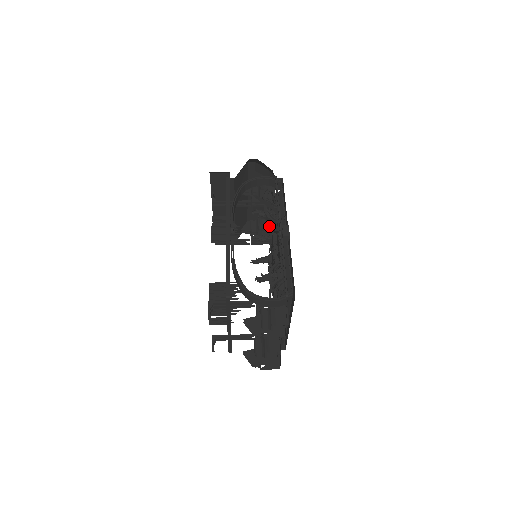
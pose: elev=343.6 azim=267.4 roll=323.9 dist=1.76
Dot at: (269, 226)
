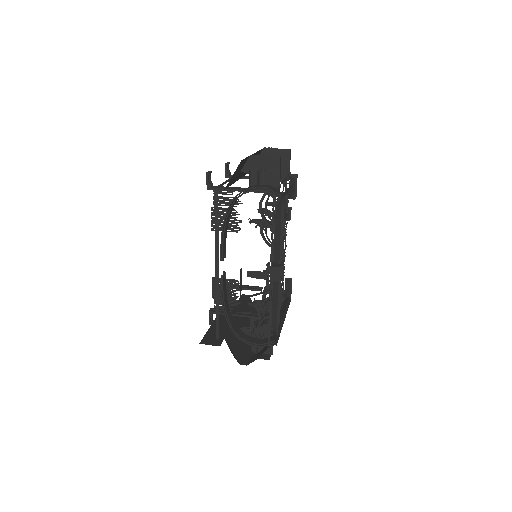
Dot at: (257, 275)
